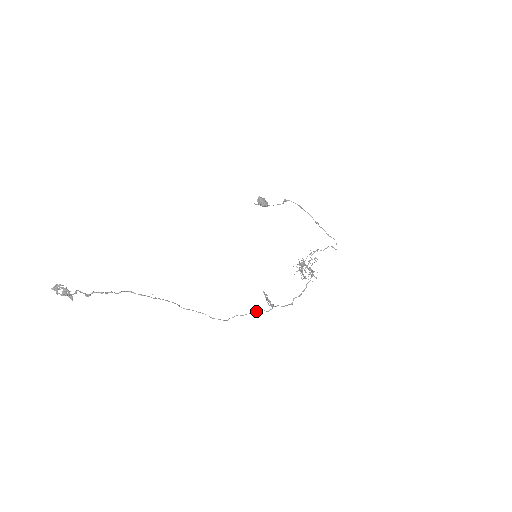
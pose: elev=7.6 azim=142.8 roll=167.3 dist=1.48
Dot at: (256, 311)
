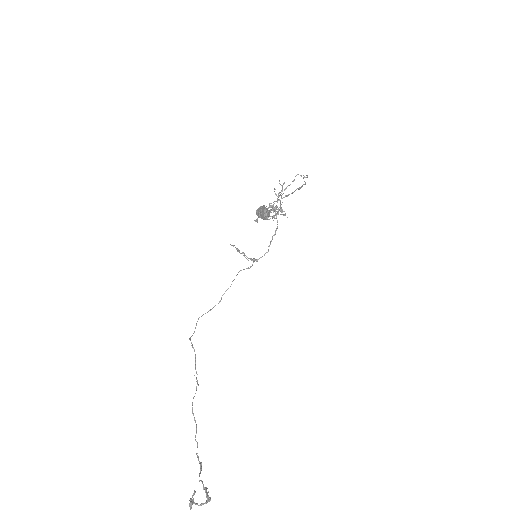
Dot at: occluded
